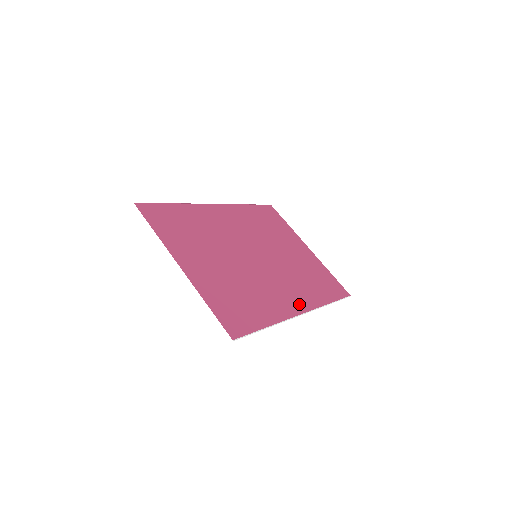
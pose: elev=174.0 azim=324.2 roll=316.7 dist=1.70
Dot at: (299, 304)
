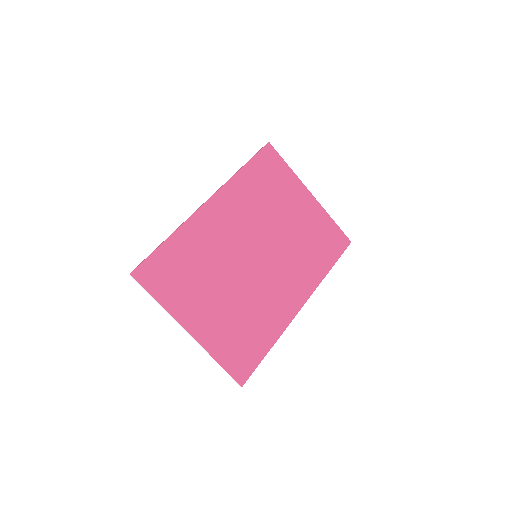
Dot at: (298, 298)
